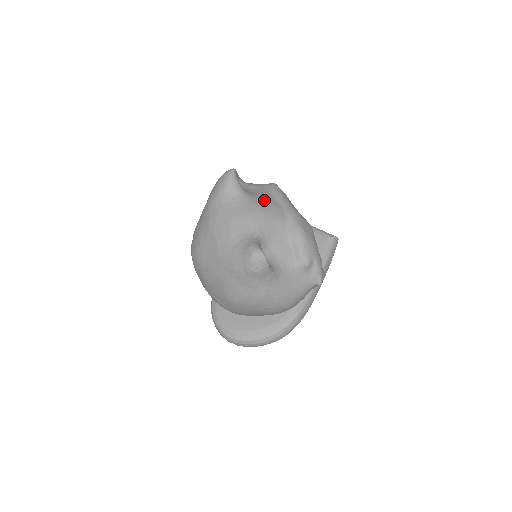
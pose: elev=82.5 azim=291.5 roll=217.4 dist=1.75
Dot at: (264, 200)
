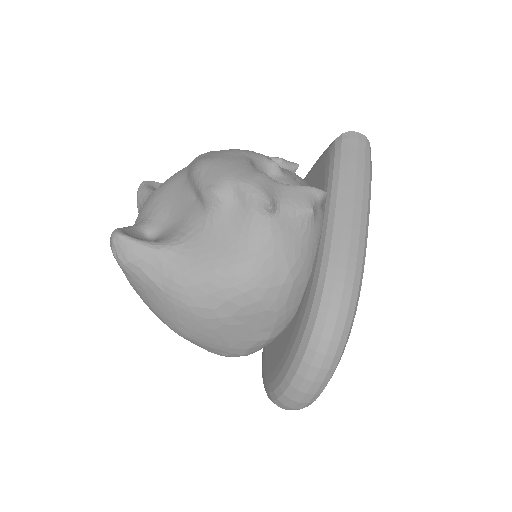
Dot at: occluded
